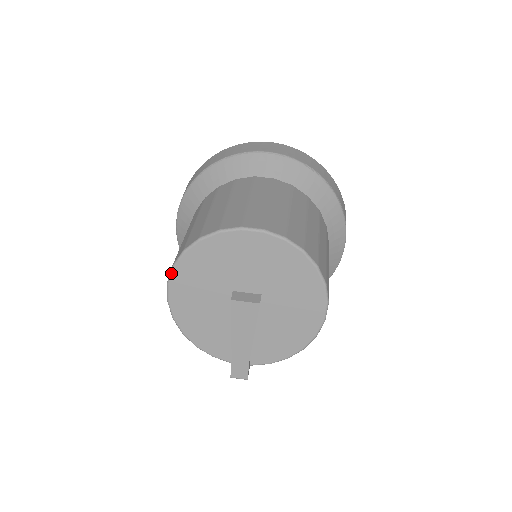
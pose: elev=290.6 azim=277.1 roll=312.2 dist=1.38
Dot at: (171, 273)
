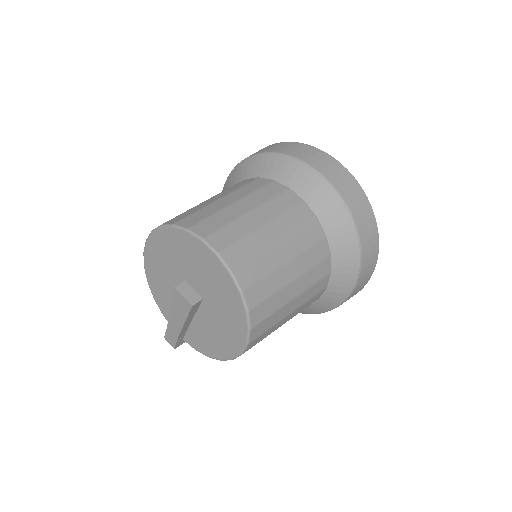
Dot at: (149, 235)
